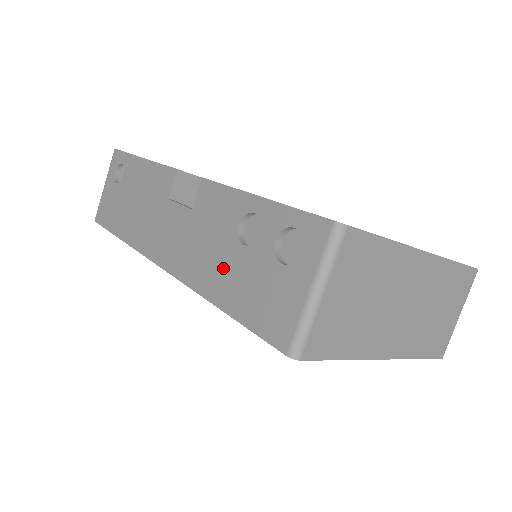
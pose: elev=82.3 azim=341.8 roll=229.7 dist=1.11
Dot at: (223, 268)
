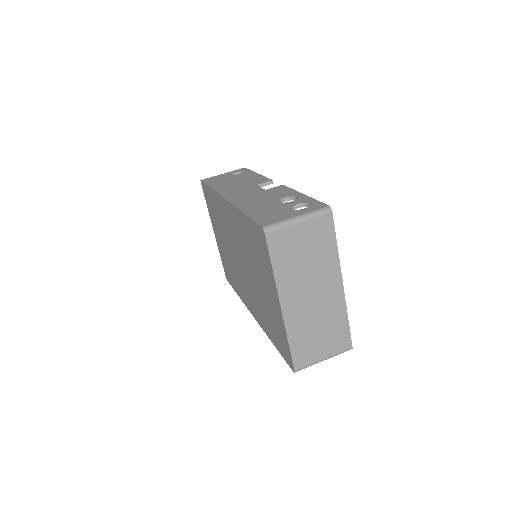
Dot at: (261, 204)
